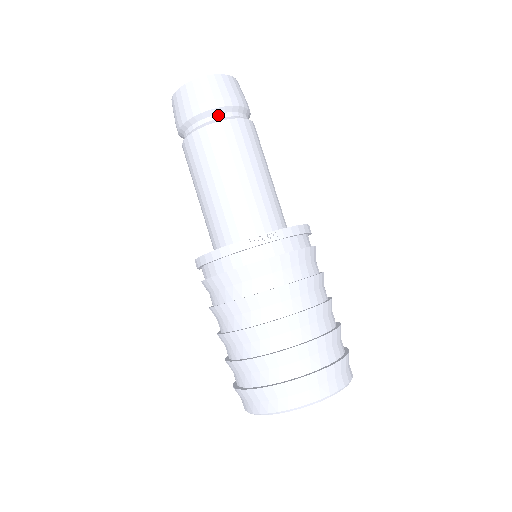
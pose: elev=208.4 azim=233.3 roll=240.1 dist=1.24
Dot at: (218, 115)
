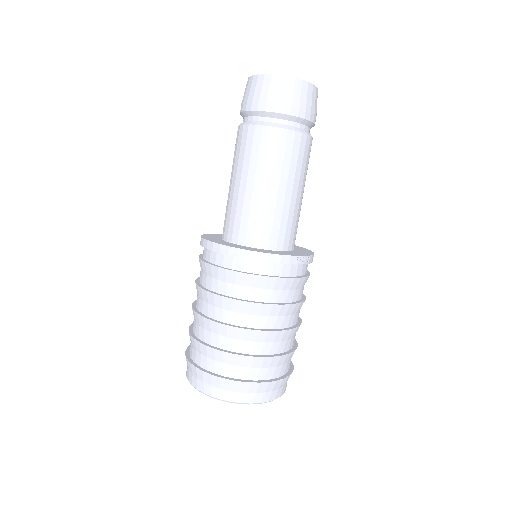
Dot at: (305, 126)
